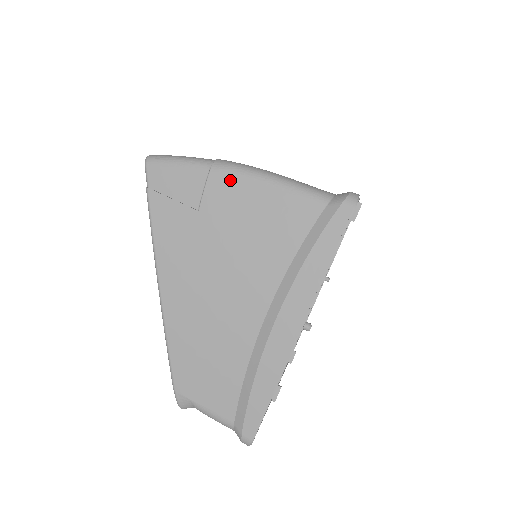
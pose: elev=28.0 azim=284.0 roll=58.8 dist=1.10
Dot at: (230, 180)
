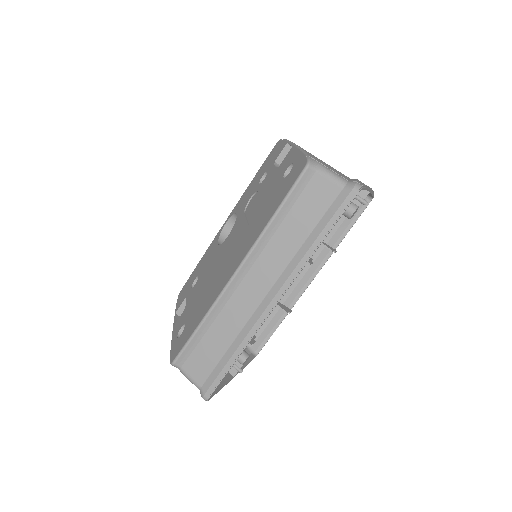
Dot at: occluded
